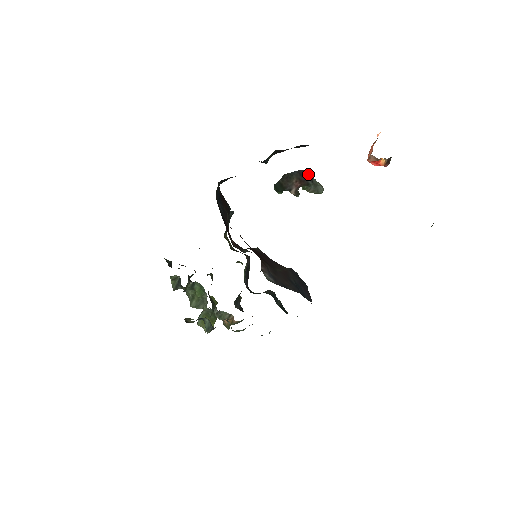
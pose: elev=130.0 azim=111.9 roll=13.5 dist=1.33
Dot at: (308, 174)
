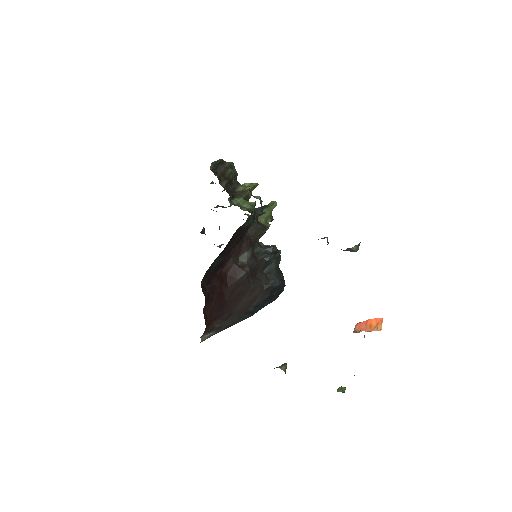
Dot at: occluded
